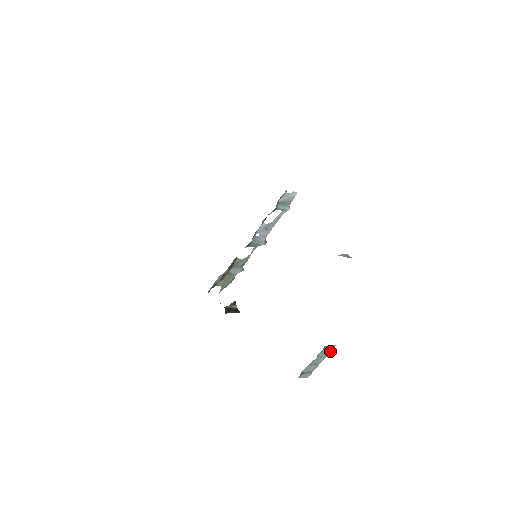
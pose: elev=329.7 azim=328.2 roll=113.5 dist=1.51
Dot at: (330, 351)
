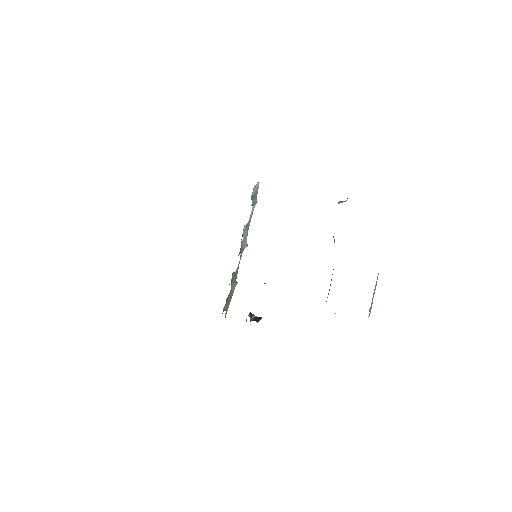
Dot at: occluded
